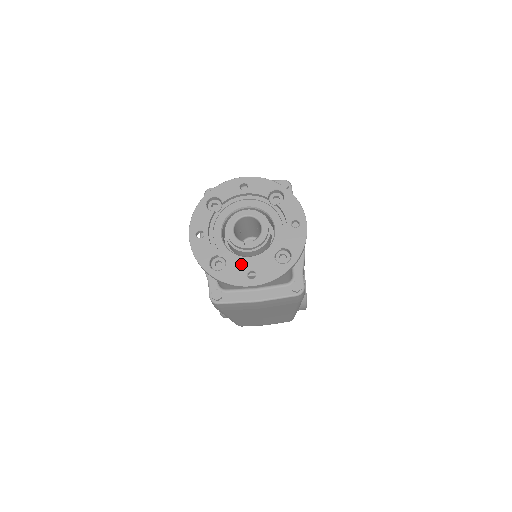
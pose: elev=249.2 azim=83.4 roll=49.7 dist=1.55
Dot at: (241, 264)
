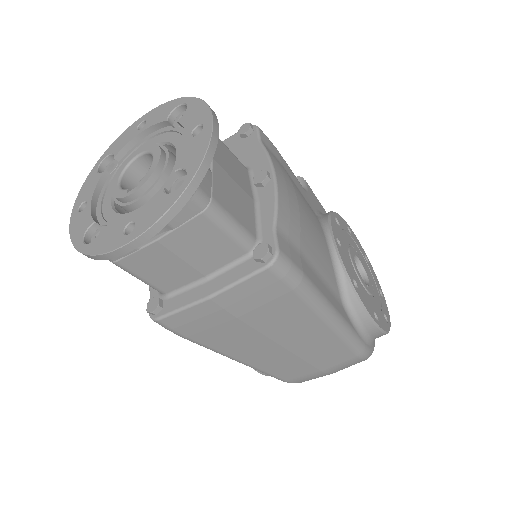
Dot at: occluded
